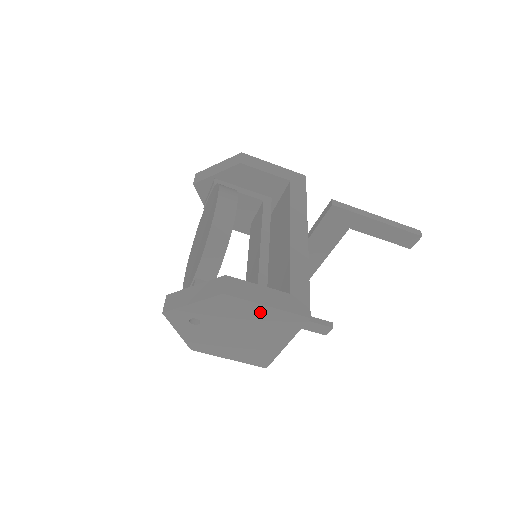
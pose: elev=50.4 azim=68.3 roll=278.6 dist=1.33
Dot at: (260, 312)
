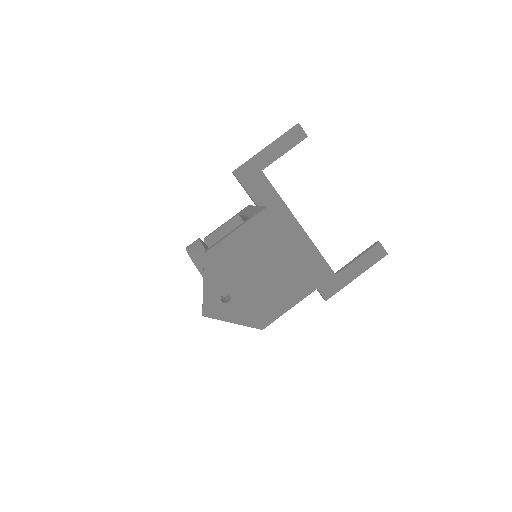
Dot at: (240, 240)
